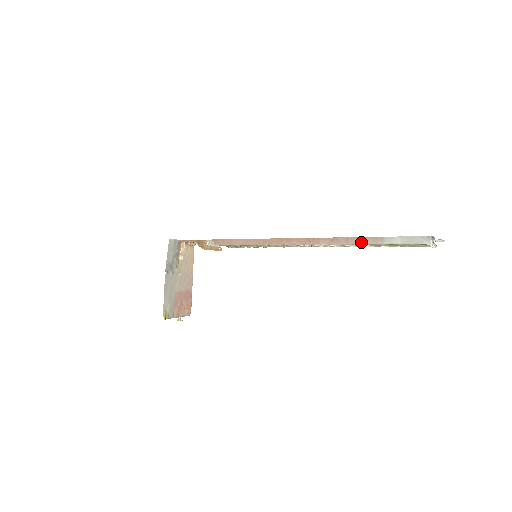
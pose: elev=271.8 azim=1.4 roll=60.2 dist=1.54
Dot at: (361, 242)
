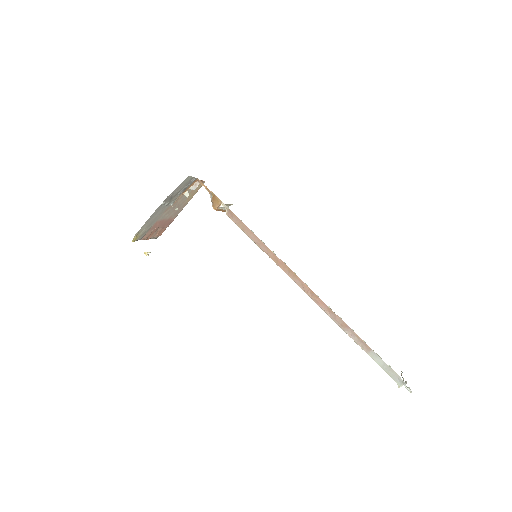
Dot at: (351, 335)
